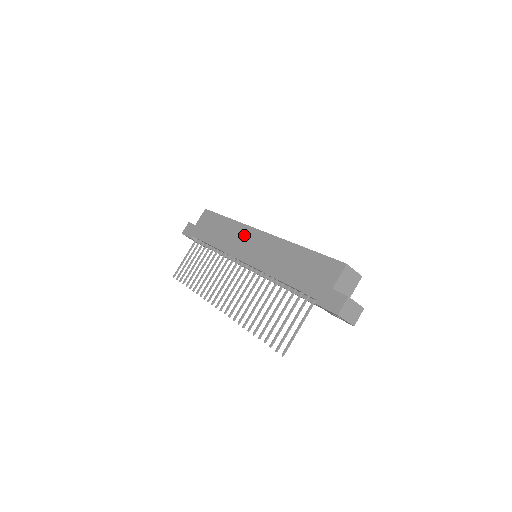
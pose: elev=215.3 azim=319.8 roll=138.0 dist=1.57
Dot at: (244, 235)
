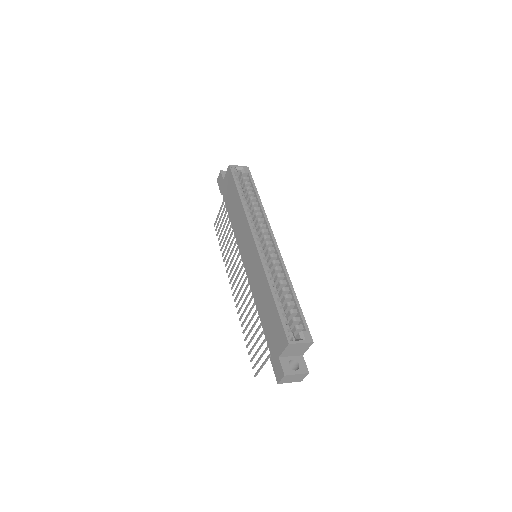
Dot at: (245, 233)
